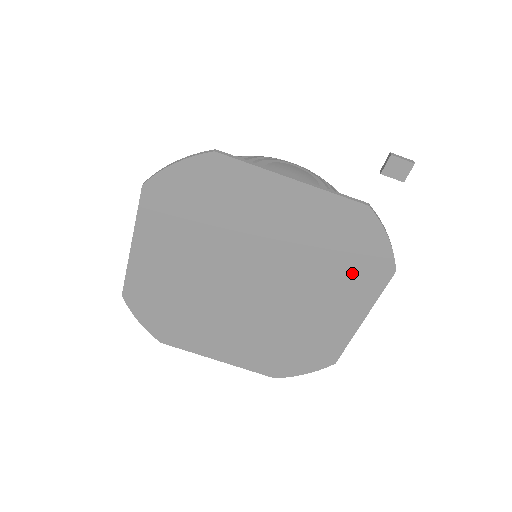
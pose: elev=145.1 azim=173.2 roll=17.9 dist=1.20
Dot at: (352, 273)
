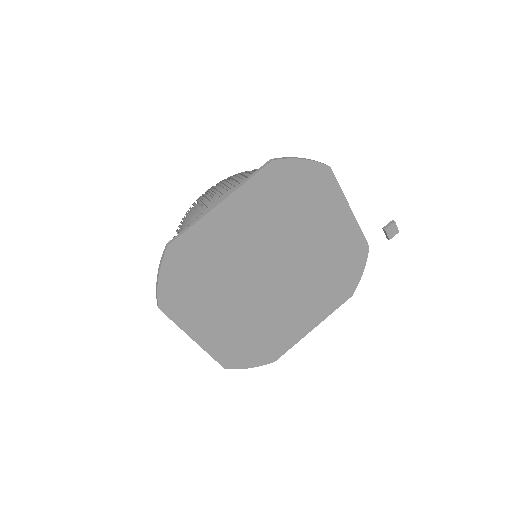
Dot at: (333, 289)
